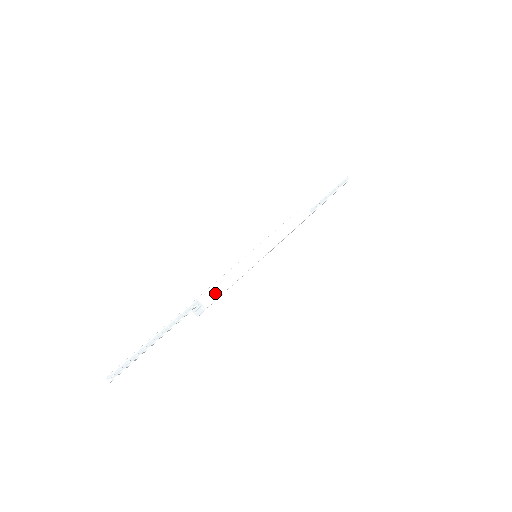
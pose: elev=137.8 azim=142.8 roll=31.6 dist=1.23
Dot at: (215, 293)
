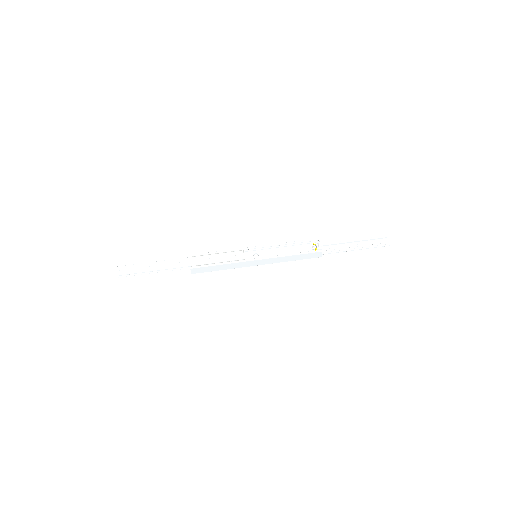
Dot at: (204, 270)
